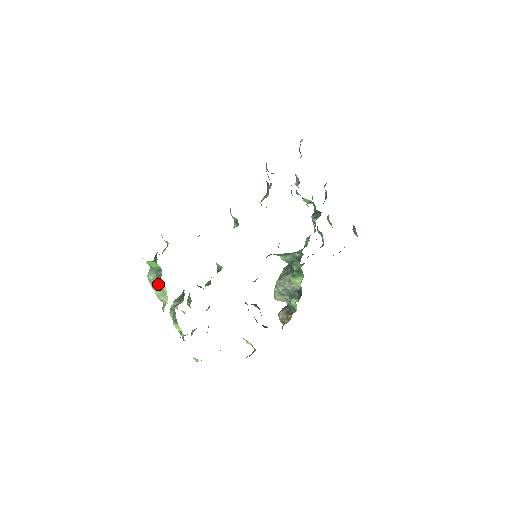
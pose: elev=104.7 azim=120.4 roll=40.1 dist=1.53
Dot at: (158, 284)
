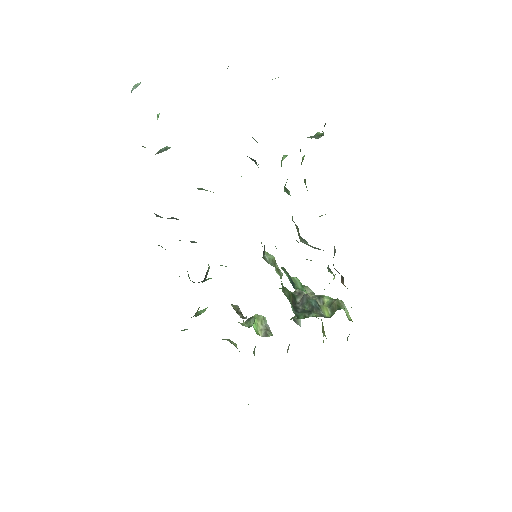
Dot at: occluded
